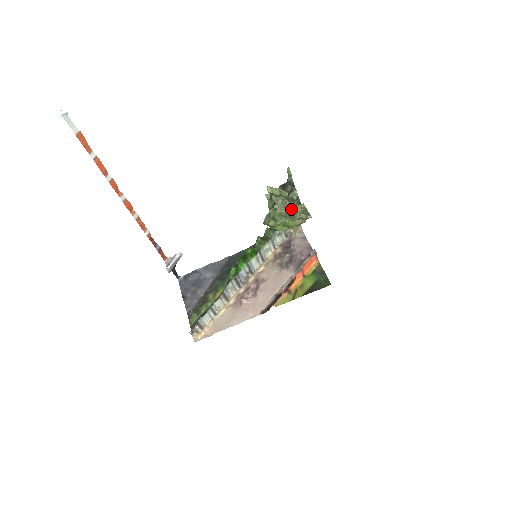
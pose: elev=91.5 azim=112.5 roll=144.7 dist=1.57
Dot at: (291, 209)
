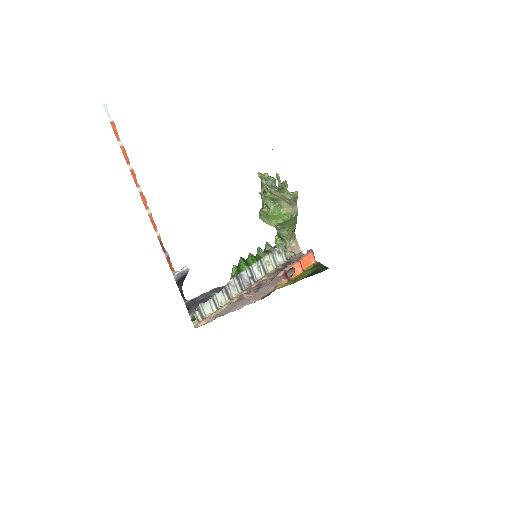
Dot at: occluded
